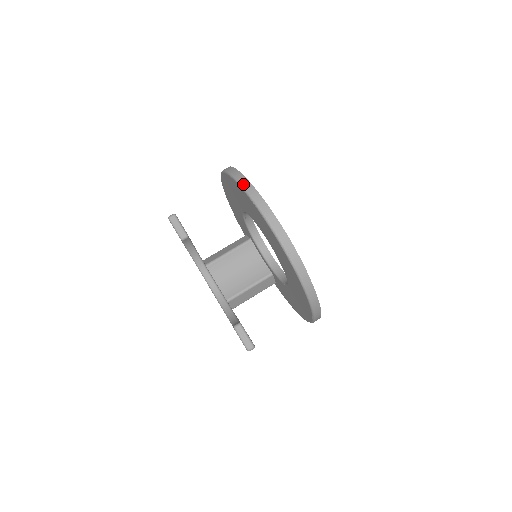
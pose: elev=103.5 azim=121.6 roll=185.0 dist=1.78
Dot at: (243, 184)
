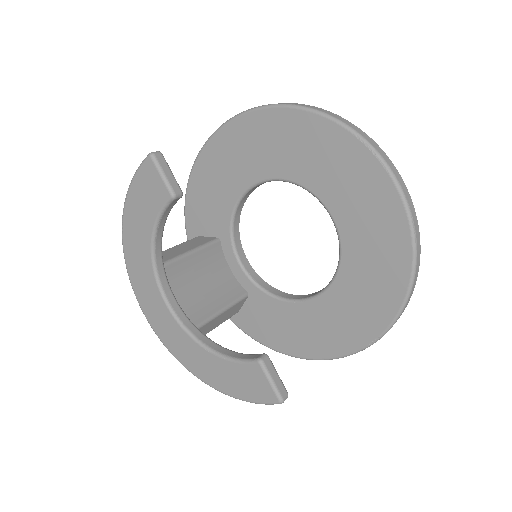
Dot at: (338, 117)
